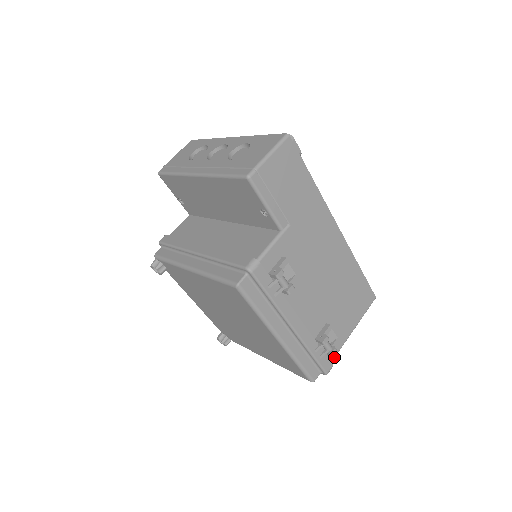
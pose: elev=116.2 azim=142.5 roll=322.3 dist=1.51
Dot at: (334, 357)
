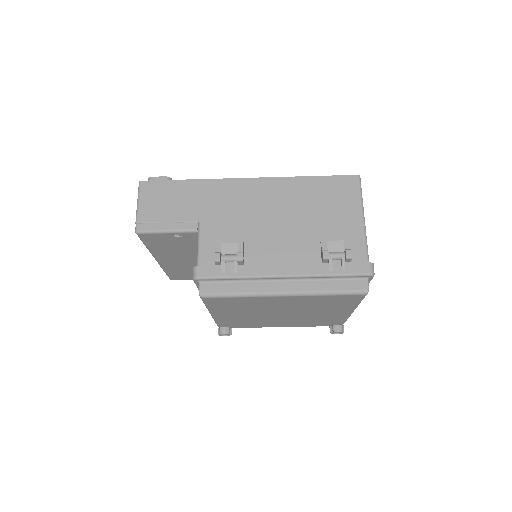
Dot at: (366, 255)
